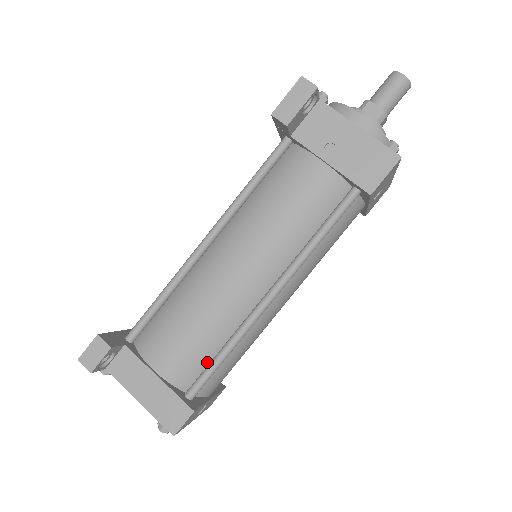
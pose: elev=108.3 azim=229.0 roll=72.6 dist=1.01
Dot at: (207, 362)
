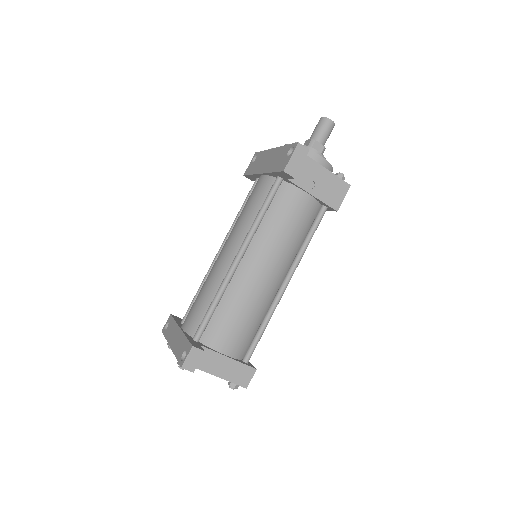
Dot at: (252, 337)
